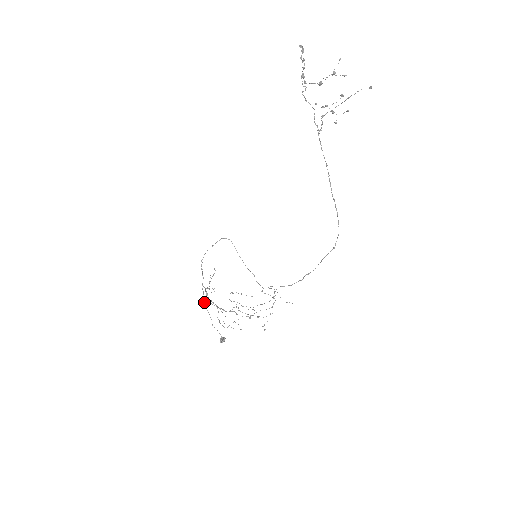
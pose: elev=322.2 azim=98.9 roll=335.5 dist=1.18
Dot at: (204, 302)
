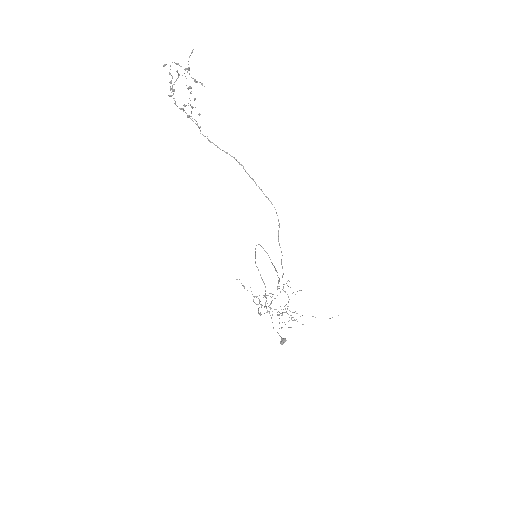
Dot at: occluded
